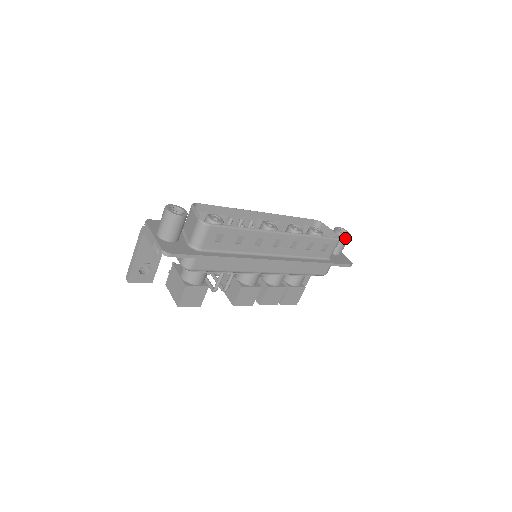
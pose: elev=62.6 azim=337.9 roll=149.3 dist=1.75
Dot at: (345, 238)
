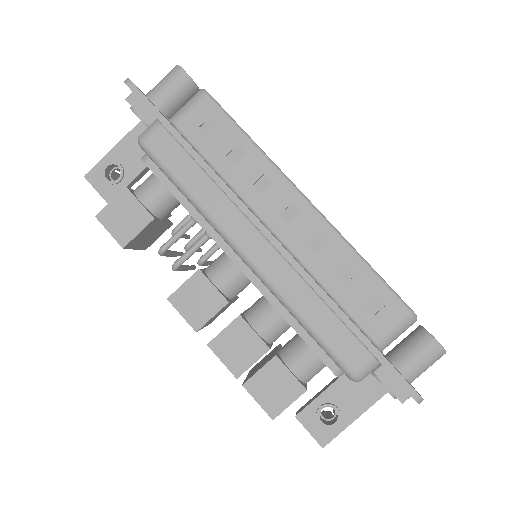
Dot at: (430, 342)
